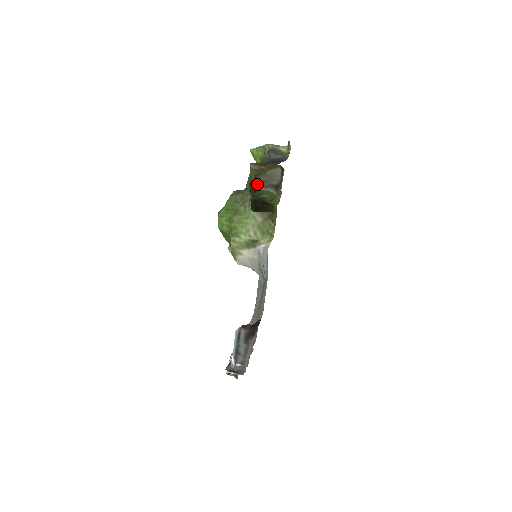
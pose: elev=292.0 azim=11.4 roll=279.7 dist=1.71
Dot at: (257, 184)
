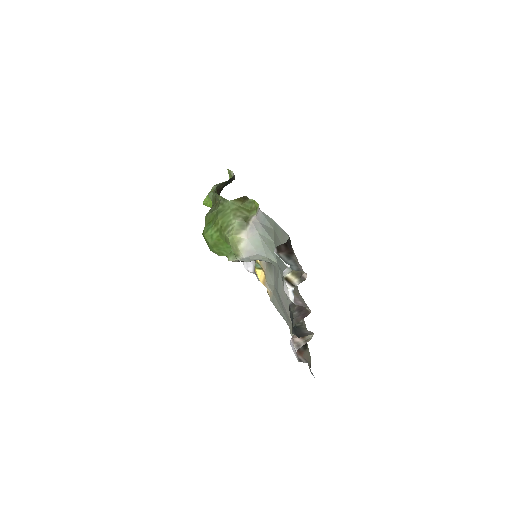
Dot at: occluded
